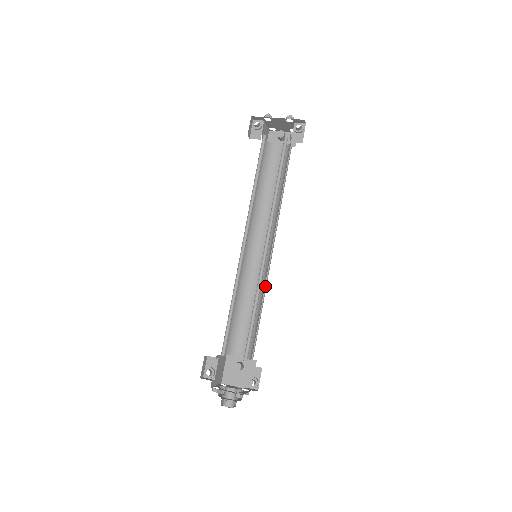
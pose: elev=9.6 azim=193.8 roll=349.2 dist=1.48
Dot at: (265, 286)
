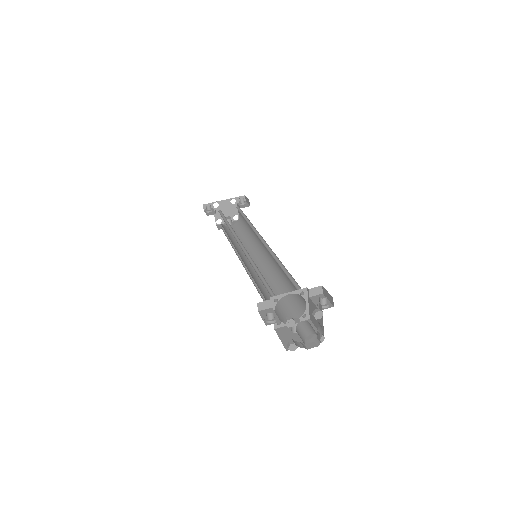
Dot at: occluded
